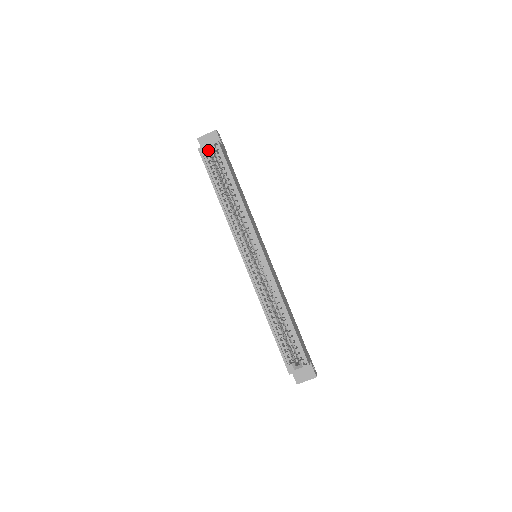
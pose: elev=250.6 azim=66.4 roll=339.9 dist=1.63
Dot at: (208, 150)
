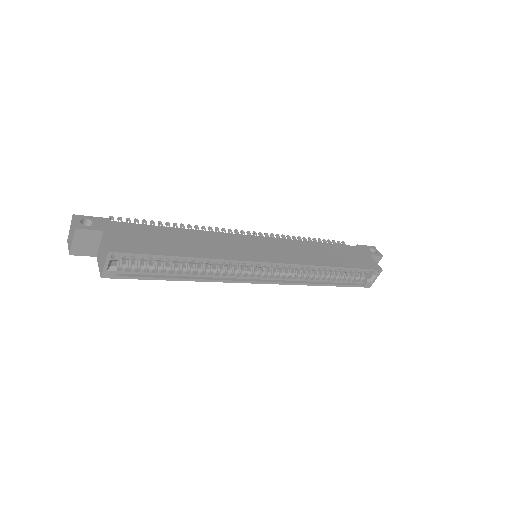
Dot at: (110, 264)
